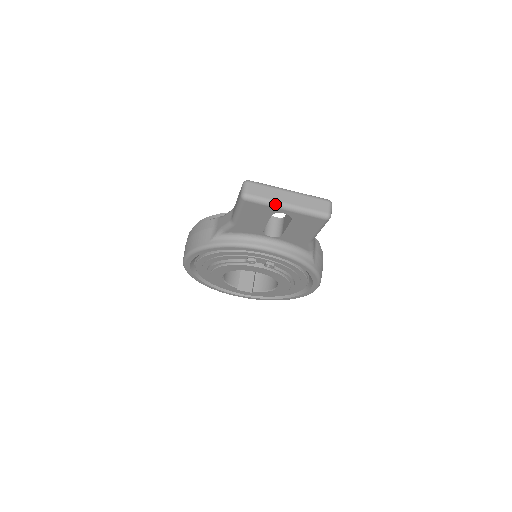
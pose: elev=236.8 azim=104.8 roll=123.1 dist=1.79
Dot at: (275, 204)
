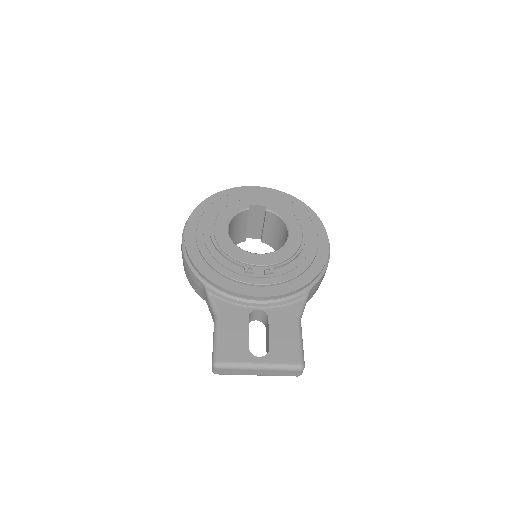
Dot at: occluded
